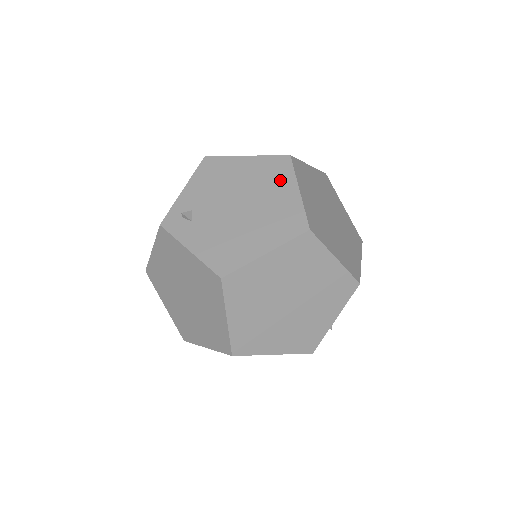
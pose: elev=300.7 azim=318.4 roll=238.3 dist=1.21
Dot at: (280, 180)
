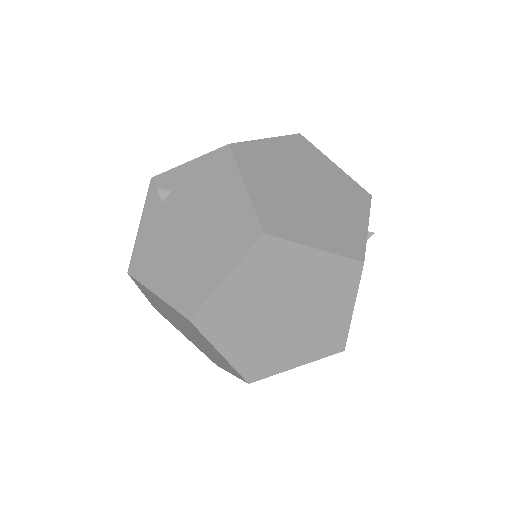
Dot at: (229, 248)
